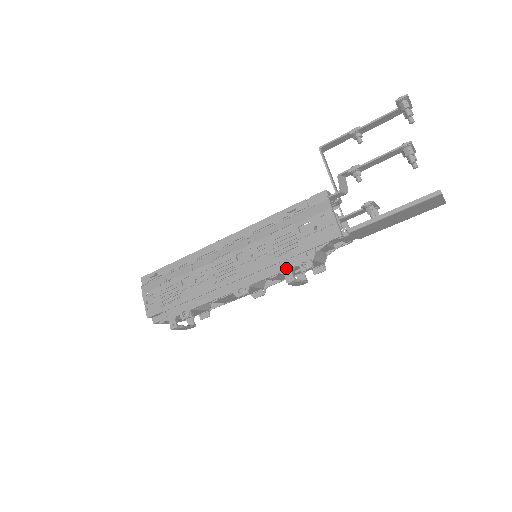
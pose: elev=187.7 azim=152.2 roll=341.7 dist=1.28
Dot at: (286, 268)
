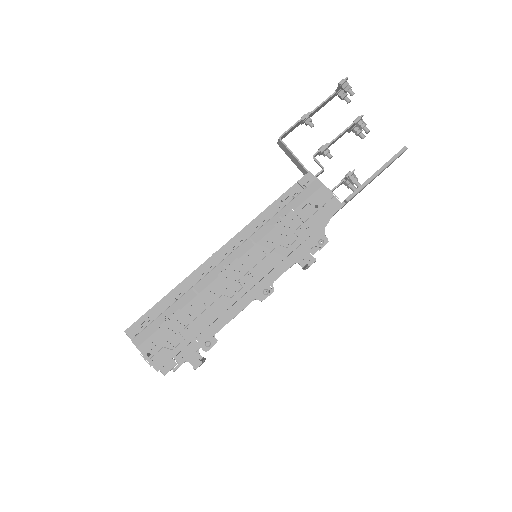
Dot at: (304, 252)
